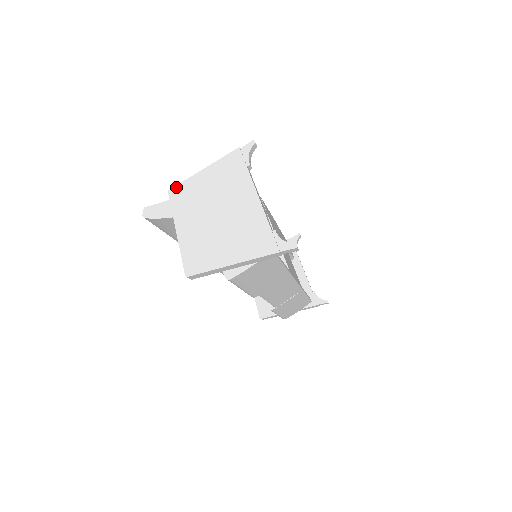
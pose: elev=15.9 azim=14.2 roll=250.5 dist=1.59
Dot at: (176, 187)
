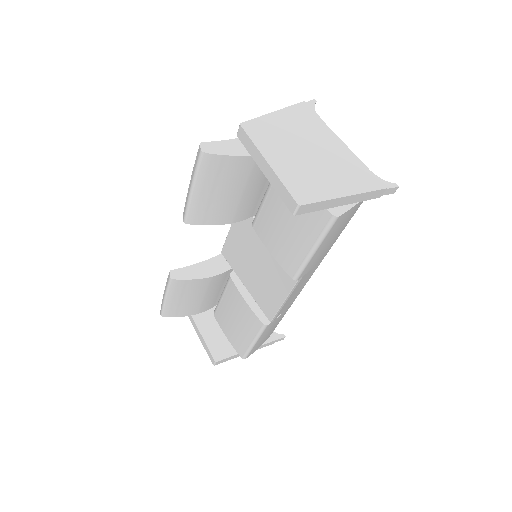
Dot at: (249, 122)
